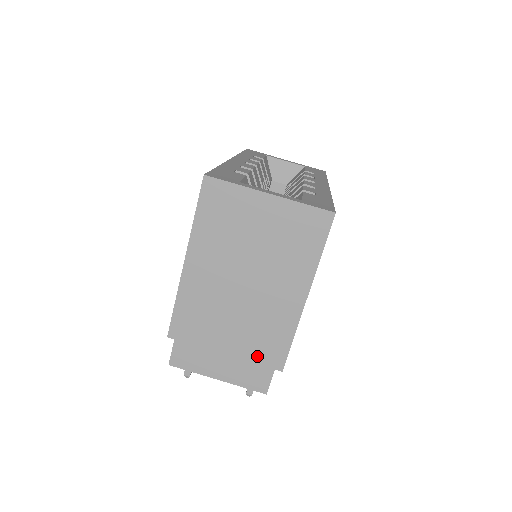
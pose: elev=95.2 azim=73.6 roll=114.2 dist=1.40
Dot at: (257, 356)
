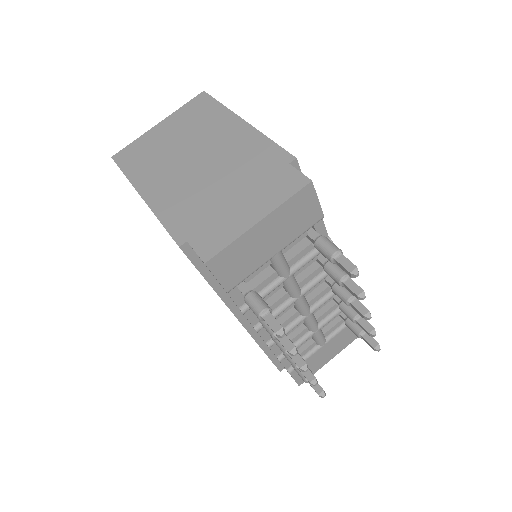
Dot at: (263, 174)
